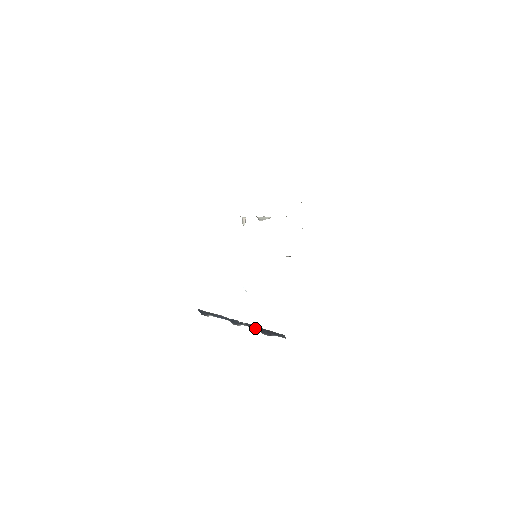
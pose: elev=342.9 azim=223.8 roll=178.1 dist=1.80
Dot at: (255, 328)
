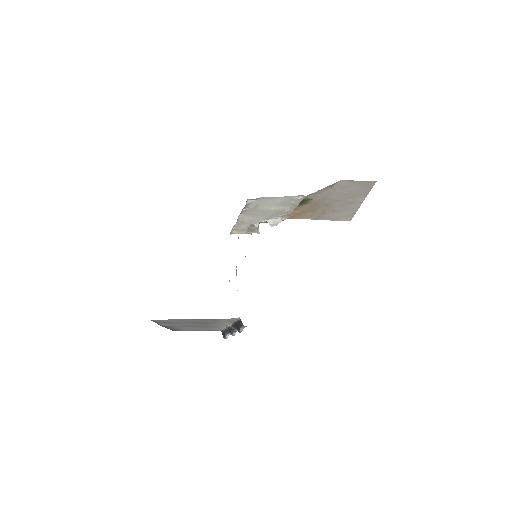
Dot at: (235, 328)
